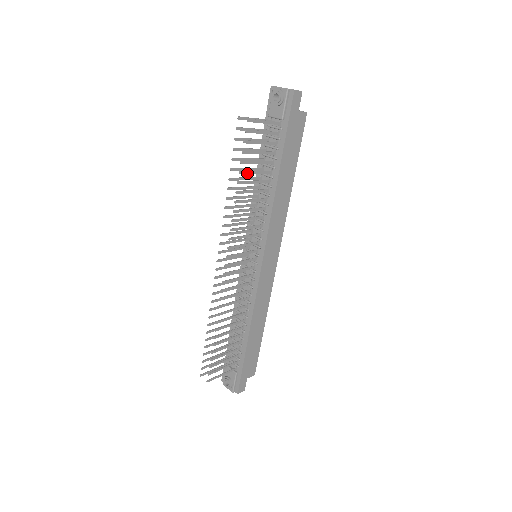
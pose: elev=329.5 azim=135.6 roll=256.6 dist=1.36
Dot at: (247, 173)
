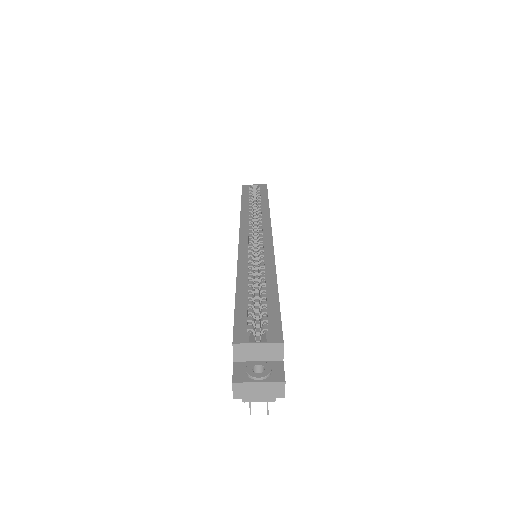
Dot at: occluded
